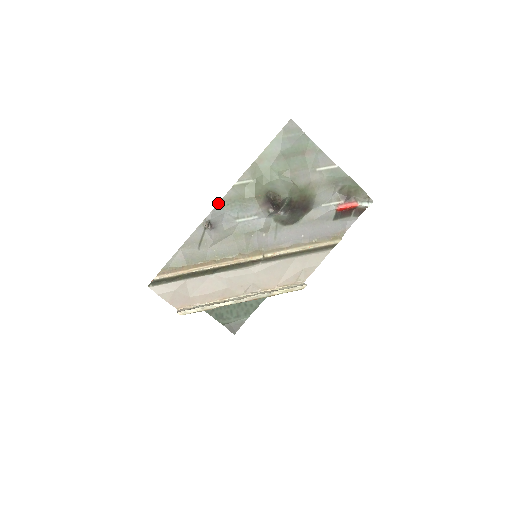
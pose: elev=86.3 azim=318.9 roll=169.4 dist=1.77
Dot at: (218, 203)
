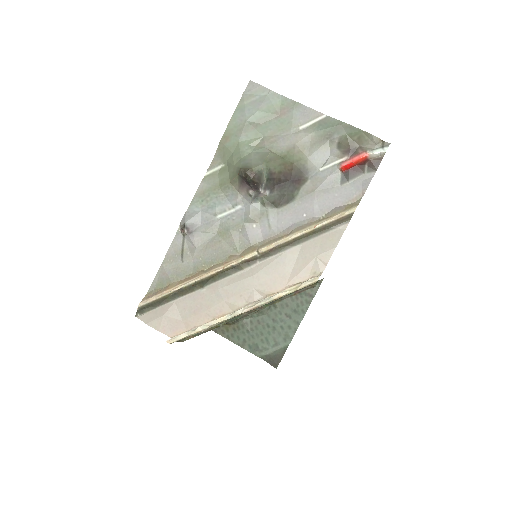
Dot at: (191, 202)
